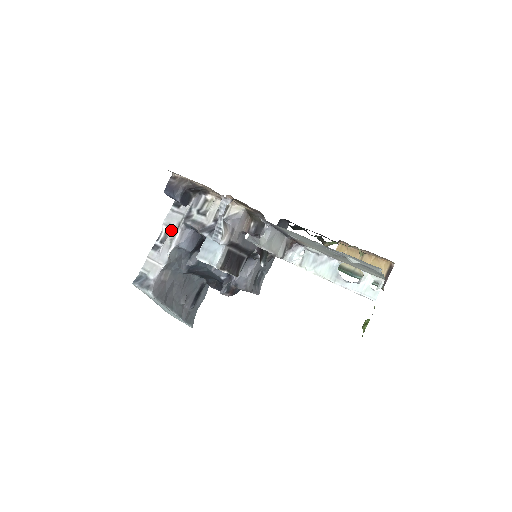
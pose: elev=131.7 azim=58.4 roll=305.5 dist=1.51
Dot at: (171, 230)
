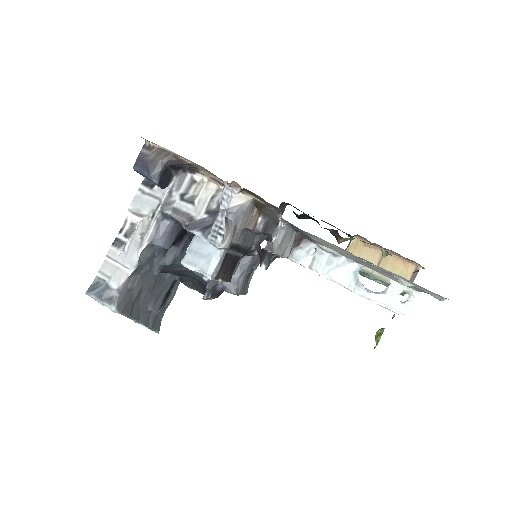
Dot at: (141, 220)
